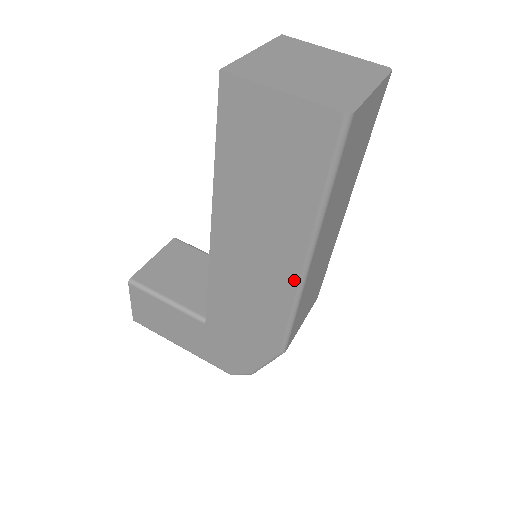
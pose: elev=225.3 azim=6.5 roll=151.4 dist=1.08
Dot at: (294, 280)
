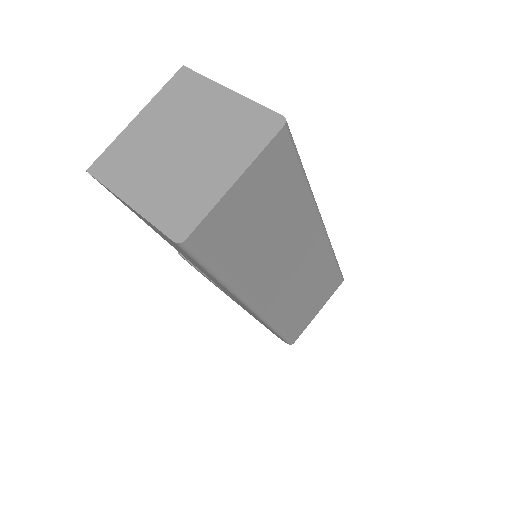
Dot at: (254, 314)
